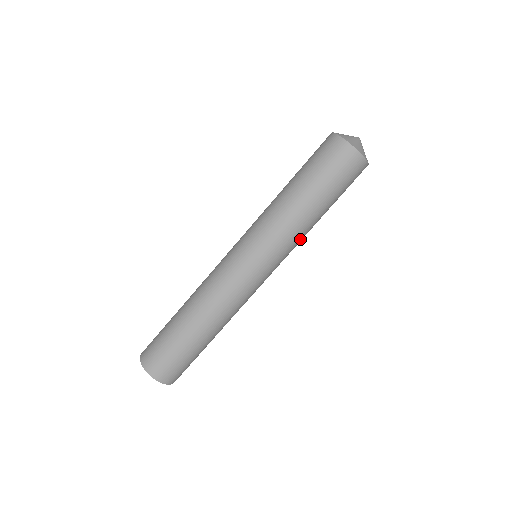
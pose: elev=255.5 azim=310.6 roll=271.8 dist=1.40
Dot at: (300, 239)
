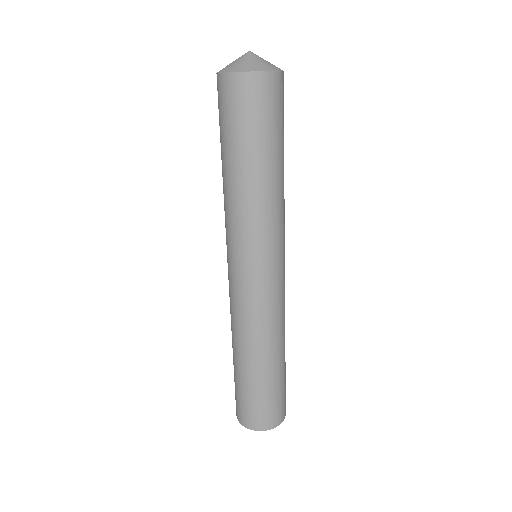
Dot at: (280, 209)
